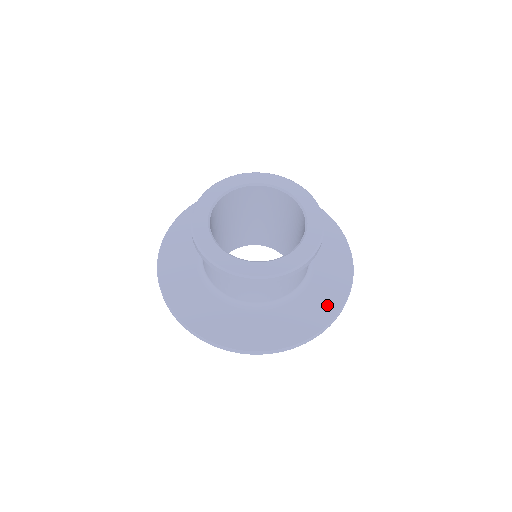
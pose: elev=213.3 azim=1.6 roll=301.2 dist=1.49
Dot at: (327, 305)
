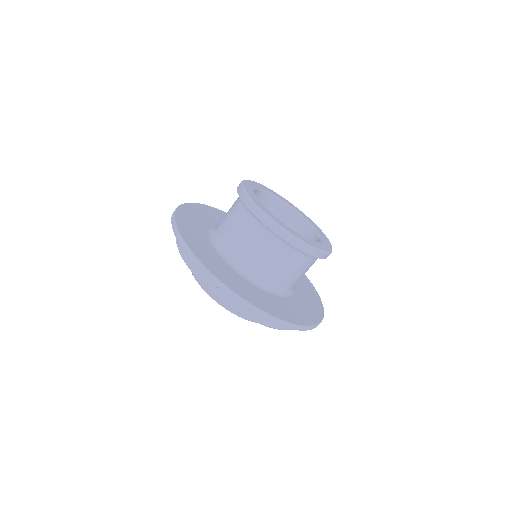
Dot at: (263, 303)
